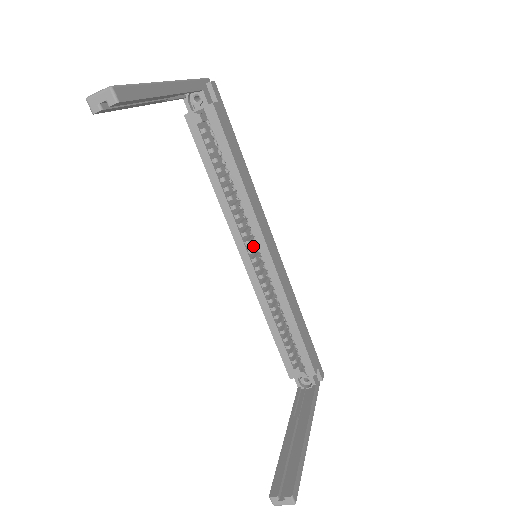
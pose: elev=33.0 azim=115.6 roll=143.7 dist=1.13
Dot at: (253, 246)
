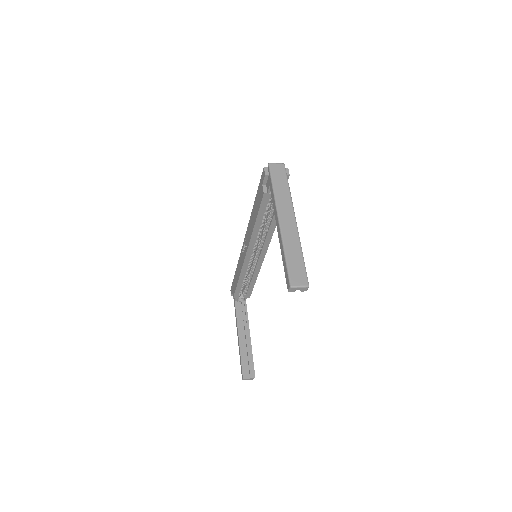
Dot at: occluded
